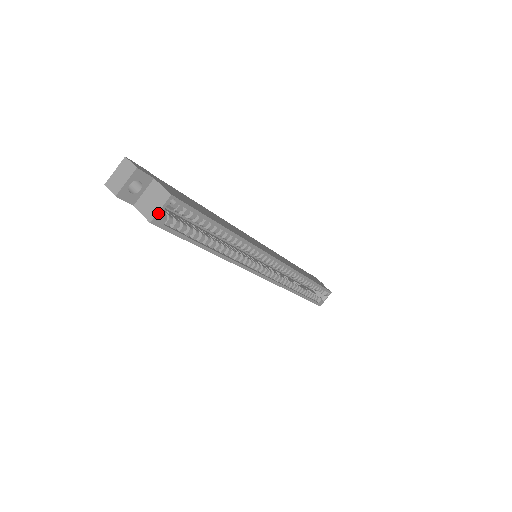
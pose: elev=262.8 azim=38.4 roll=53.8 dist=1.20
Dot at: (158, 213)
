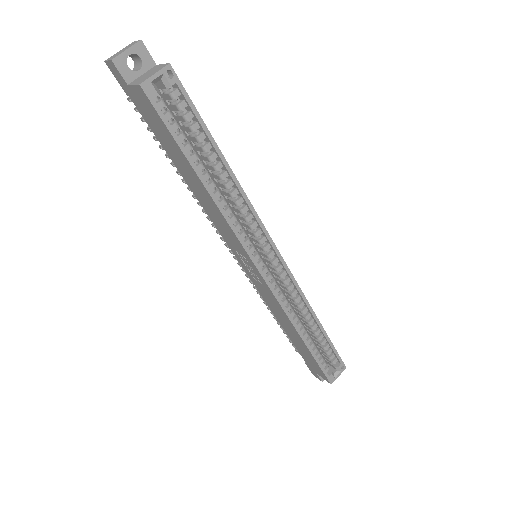
Dot at: (151, 78)
